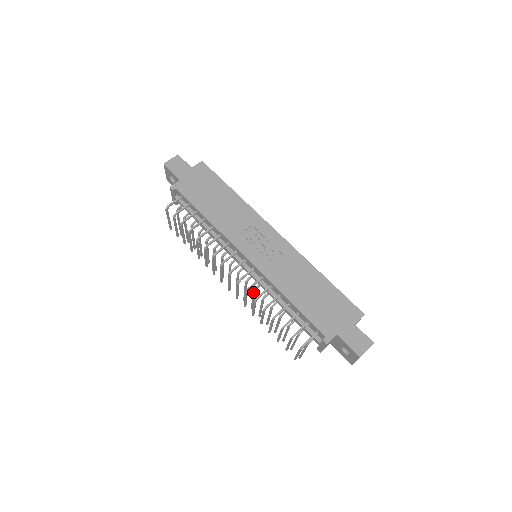
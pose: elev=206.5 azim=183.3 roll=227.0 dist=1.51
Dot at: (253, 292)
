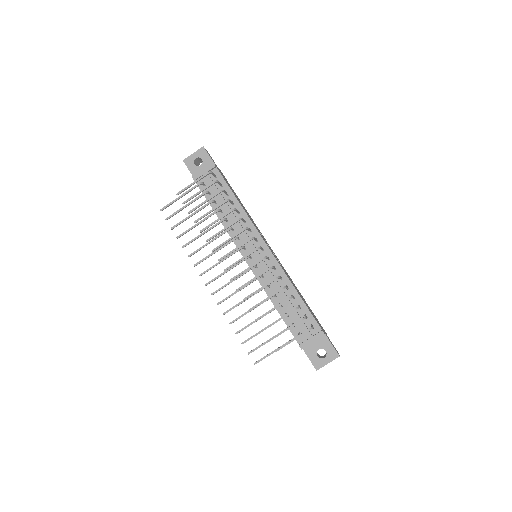
Dot at: (255, 279)
